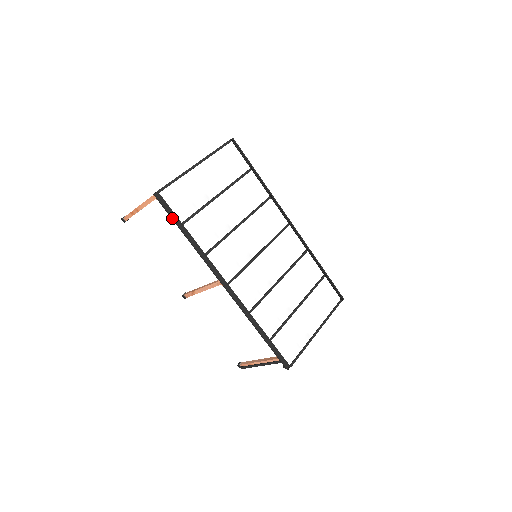
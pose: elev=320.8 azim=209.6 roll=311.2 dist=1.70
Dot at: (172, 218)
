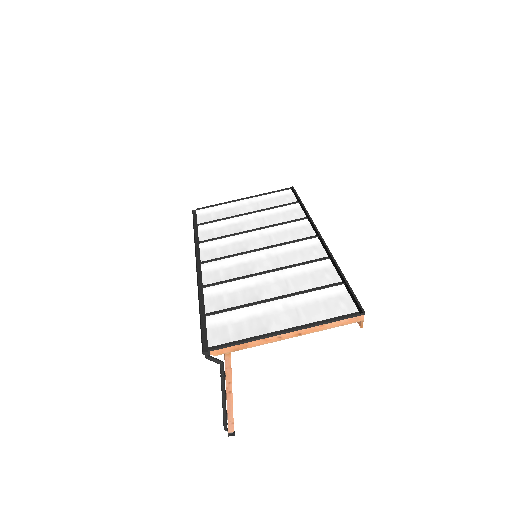
Dot at: (193, 223)
